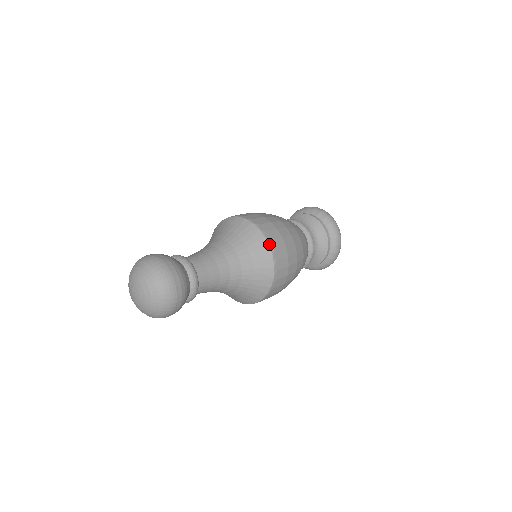
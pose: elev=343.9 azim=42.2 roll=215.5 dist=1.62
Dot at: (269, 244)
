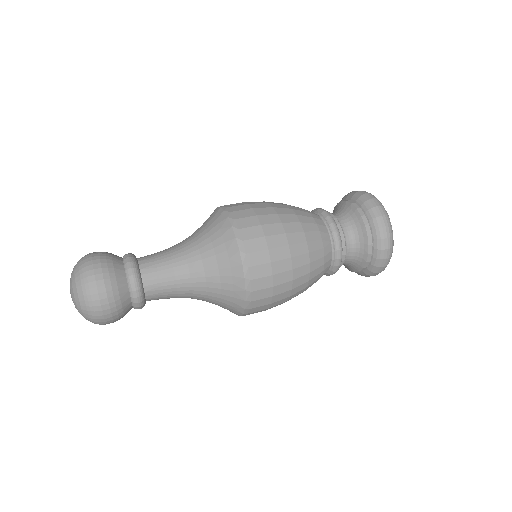
Dot at: (227, 215)
